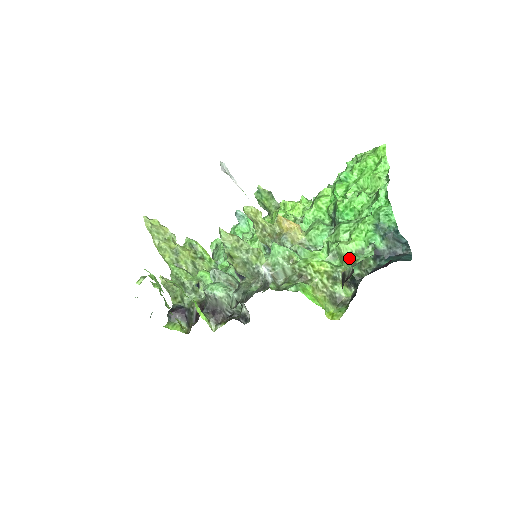
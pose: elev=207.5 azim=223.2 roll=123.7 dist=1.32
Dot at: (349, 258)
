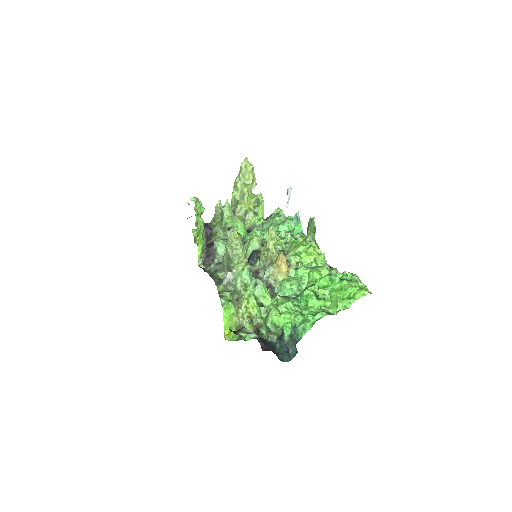
Dot at: (267, 322)
